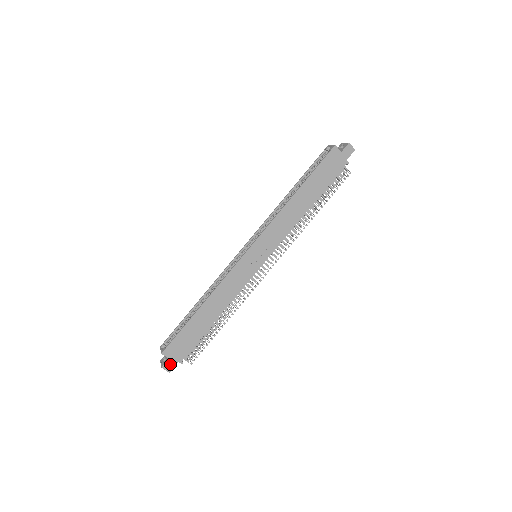
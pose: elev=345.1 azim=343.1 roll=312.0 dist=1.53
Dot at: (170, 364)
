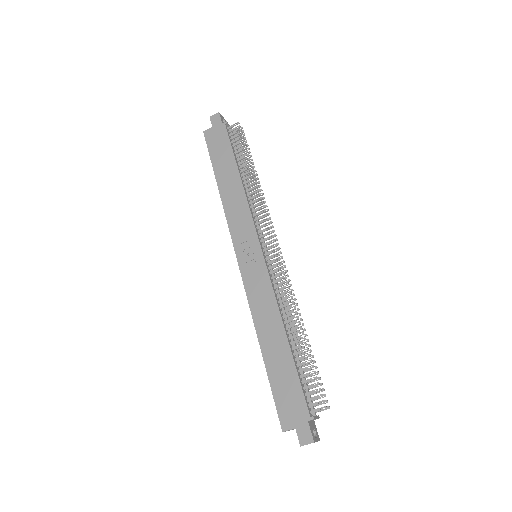
Dot at: (303, 433)
